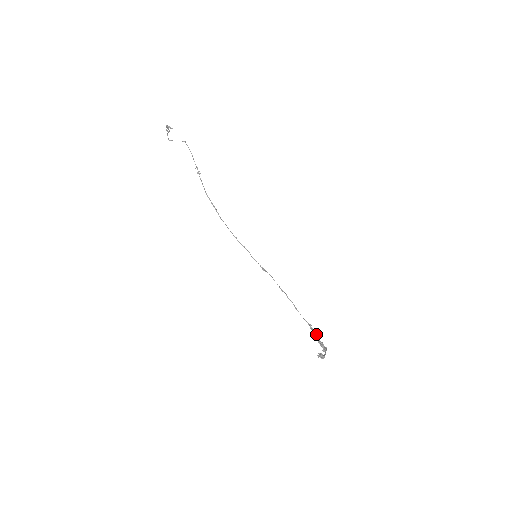
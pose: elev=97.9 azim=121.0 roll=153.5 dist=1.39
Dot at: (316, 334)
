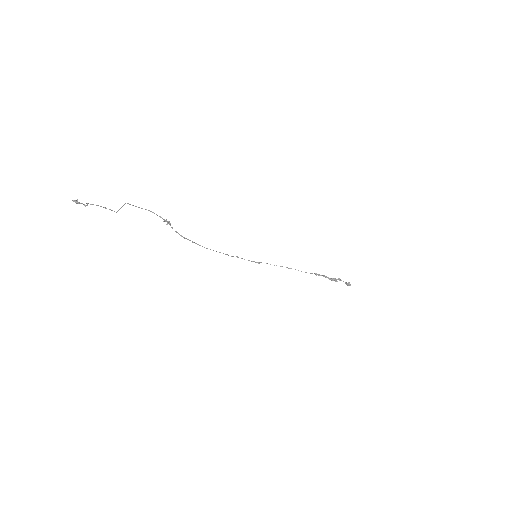
Dot at: (324, 276)
